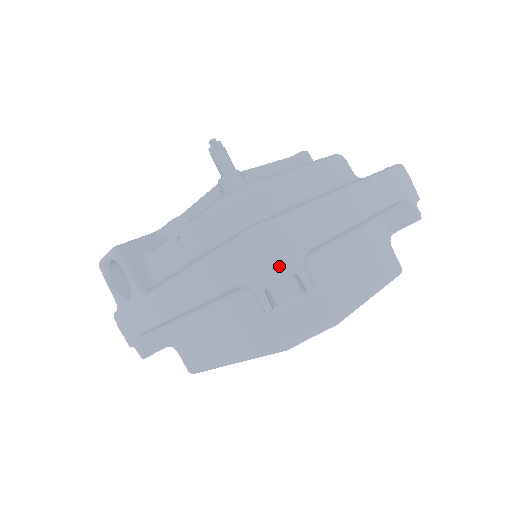
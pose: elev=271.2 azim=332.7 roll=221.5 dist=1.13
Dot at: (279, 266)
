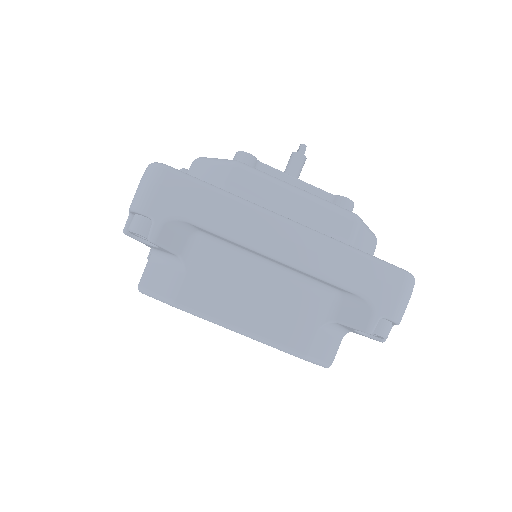
Dot at: (142, 200)
